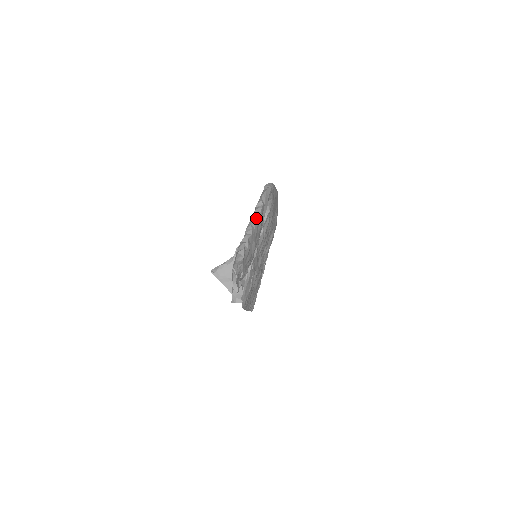
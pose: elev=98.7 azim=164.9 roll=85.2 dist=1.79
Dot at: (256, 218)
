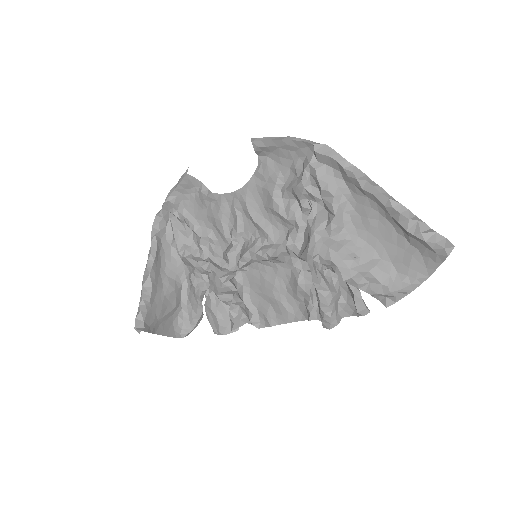
Dot at: occluded
